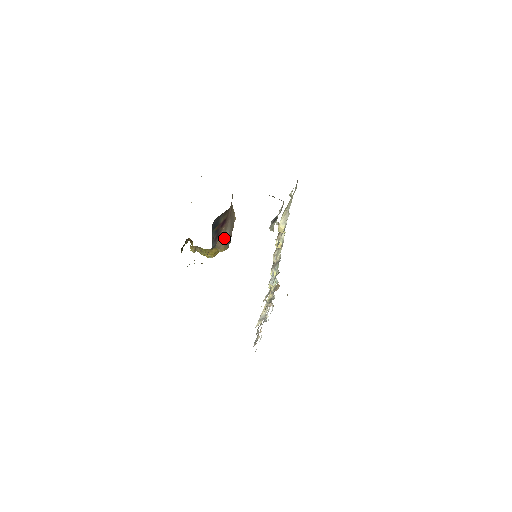
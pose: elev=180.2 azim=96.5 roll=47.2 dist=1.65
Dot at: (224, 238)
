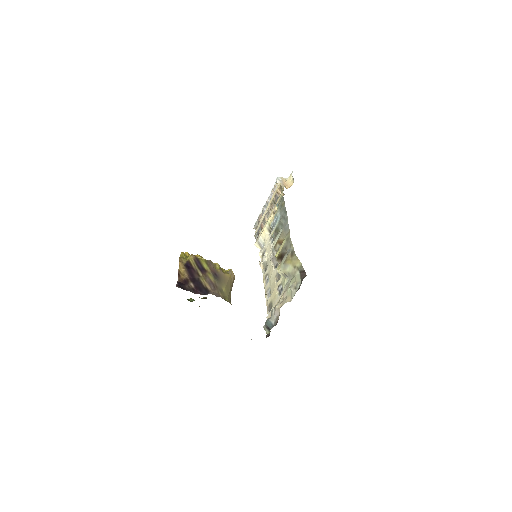
Dot at: occluded
